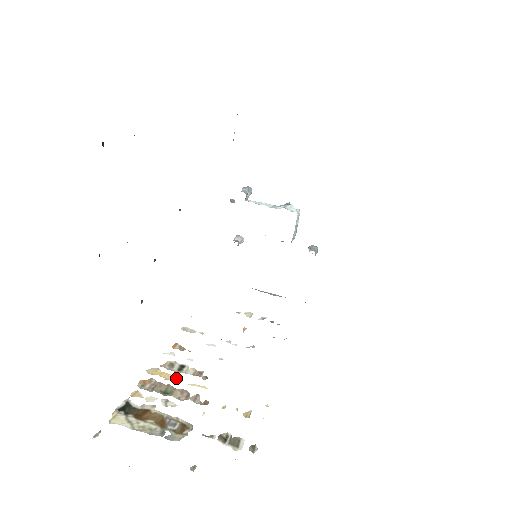
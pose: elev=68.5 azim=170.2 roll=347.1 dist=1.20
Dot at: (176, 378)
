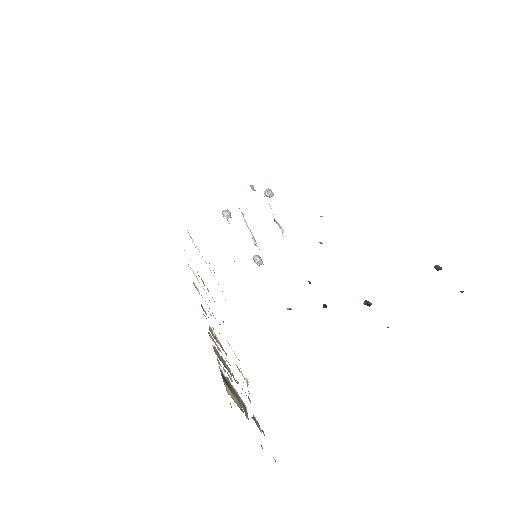
Dot at: occluded
